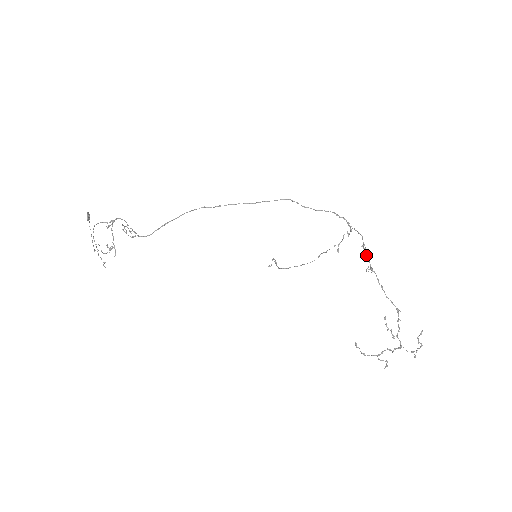
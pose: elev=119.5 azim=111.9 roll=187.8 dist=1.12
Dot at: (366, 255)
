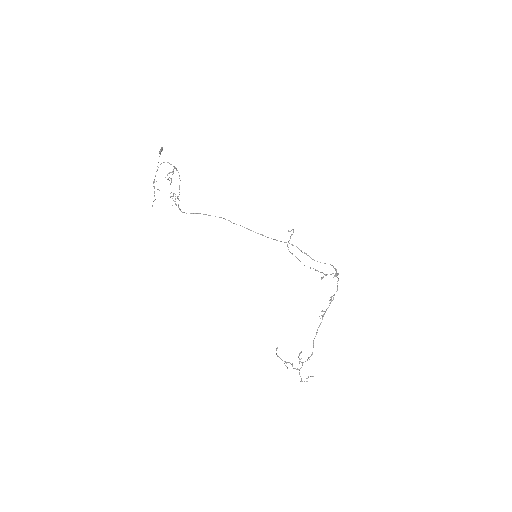
Dot at: (329, 303)
